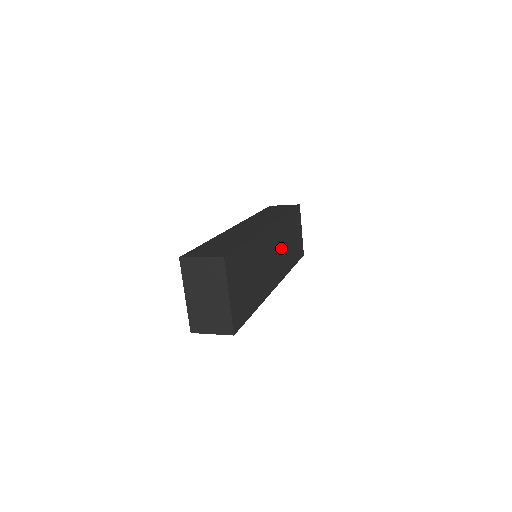
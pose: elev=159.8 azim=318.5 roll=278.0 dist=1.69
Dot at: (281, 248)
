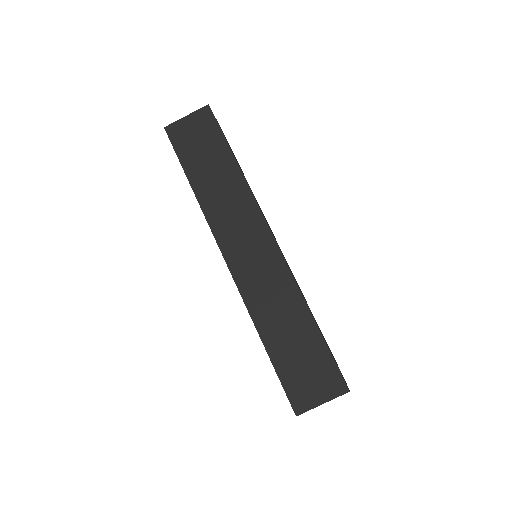
Dot at: occluded
